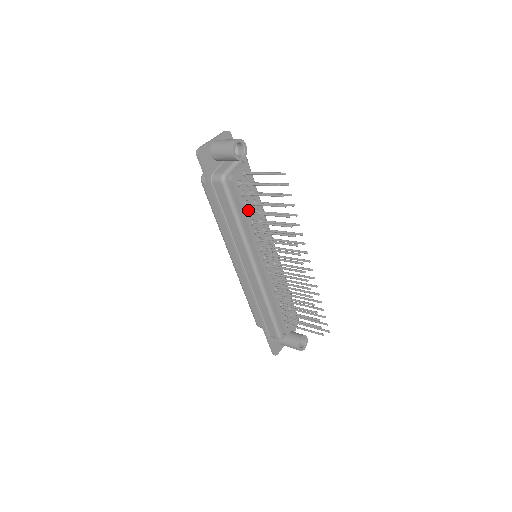
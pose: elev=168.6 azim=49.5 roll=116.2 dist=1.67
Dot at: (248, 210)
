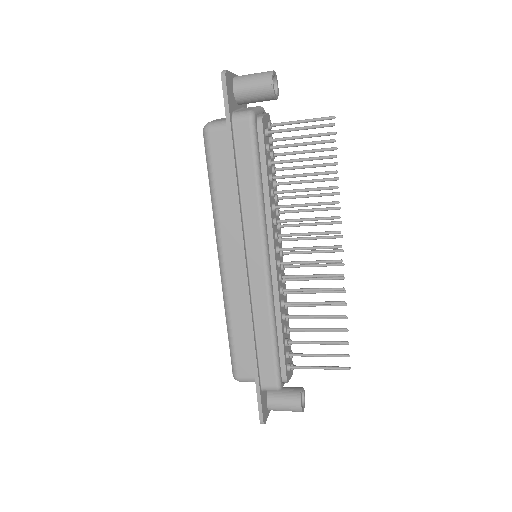
Dot at: (269, 174)
